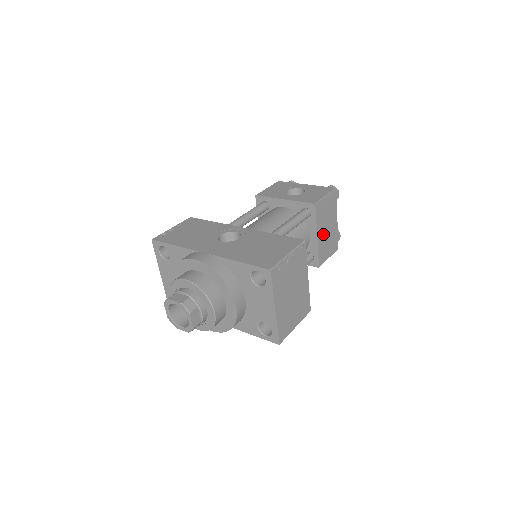
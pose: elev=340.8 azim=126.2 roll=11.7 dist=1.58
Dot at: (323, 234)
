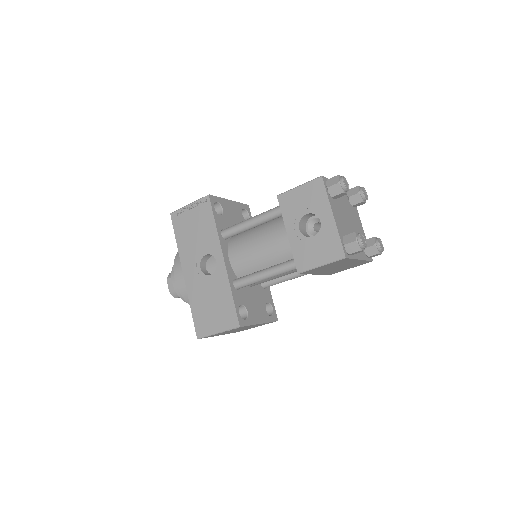
Dot at: (329, 270)
